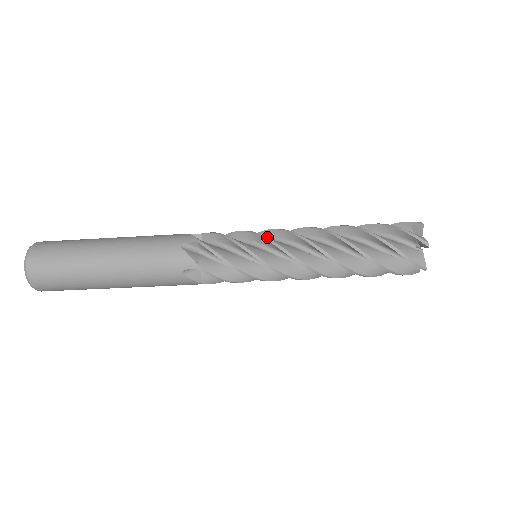
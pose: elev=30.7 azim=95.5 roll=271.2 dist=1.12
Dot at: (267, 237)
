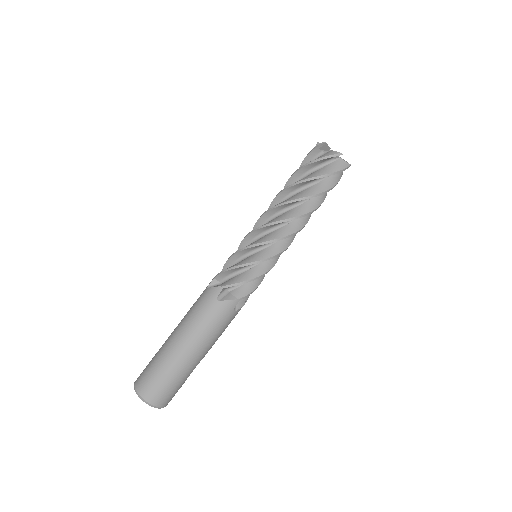
Dot at: (246, 235)
